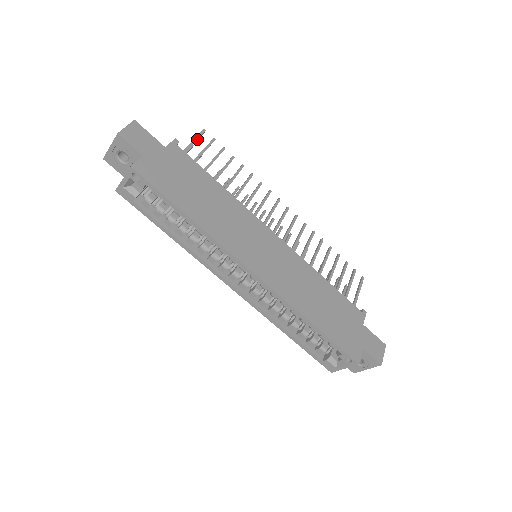
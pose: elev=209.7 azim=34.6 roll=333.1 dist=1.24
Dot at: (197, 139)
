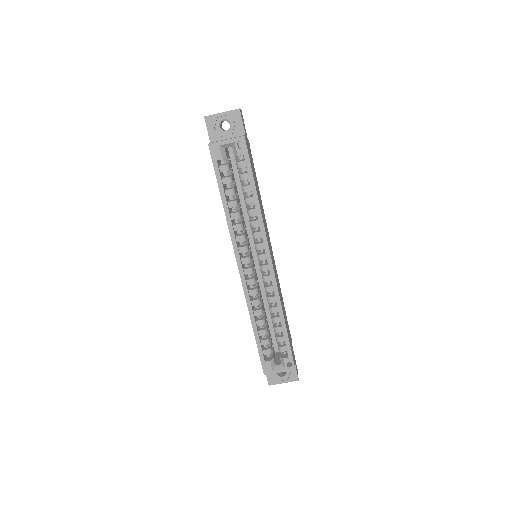
Dot at: occluded
